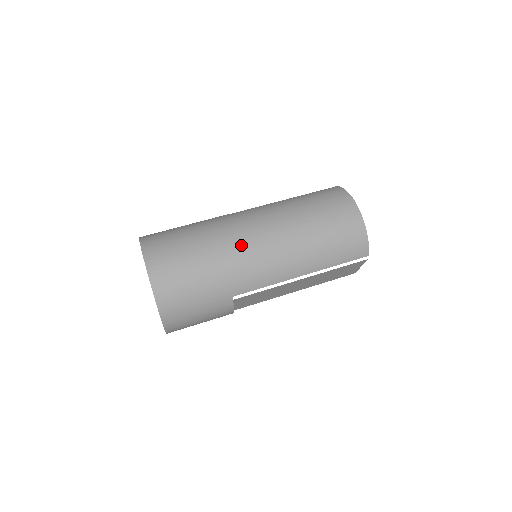
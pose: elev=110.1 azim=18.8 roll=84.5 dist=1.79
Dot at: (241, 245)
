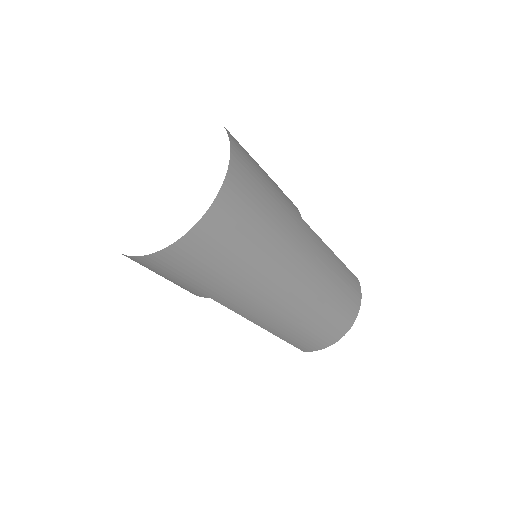
Dot at: (281, 280)
